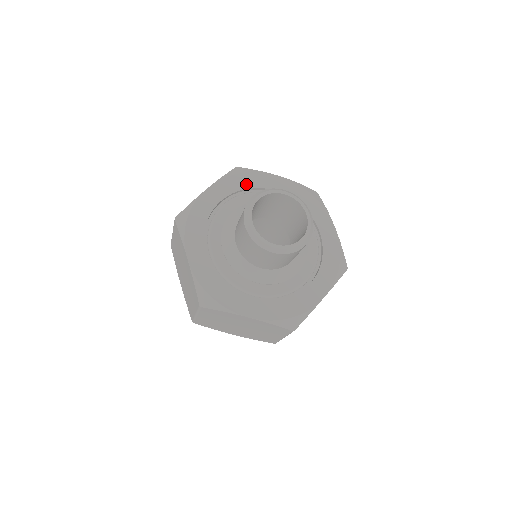
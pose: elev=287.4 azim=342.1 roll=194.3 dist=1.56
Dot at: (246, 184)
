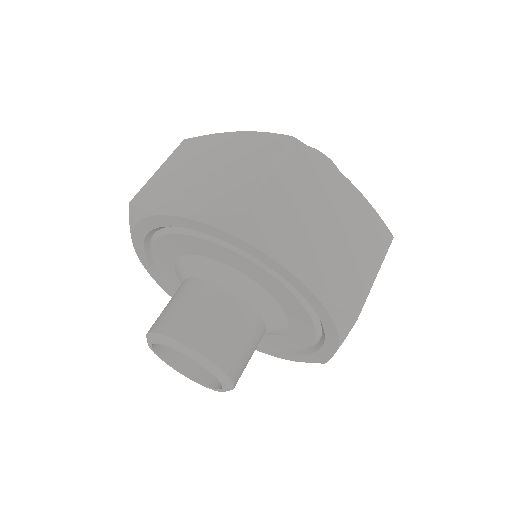
Dot at: occluded
